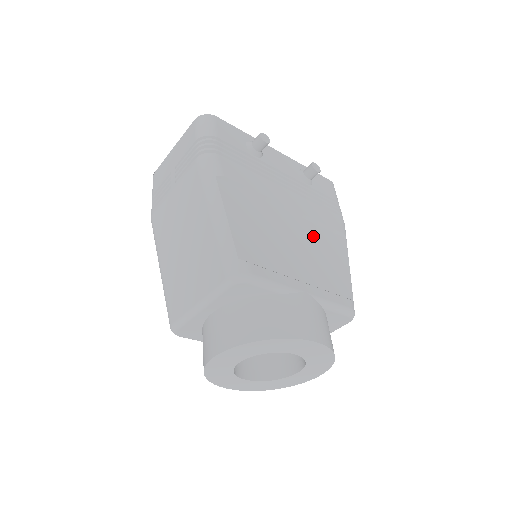
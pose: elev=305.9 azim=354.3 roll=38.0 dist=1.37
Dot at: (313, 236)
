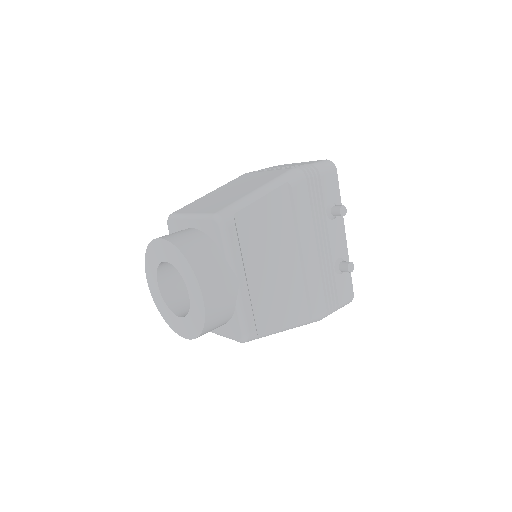
Dot at: (292, 284)
